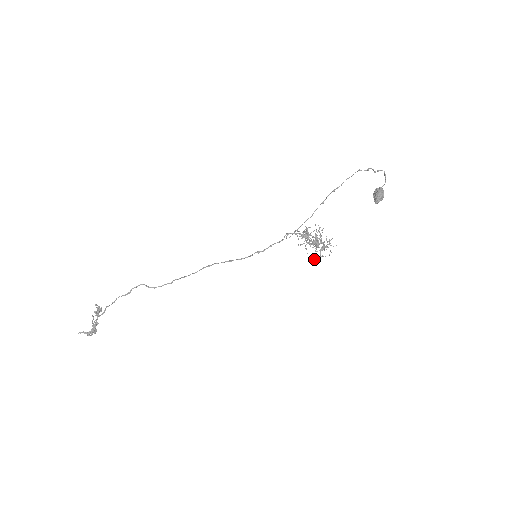
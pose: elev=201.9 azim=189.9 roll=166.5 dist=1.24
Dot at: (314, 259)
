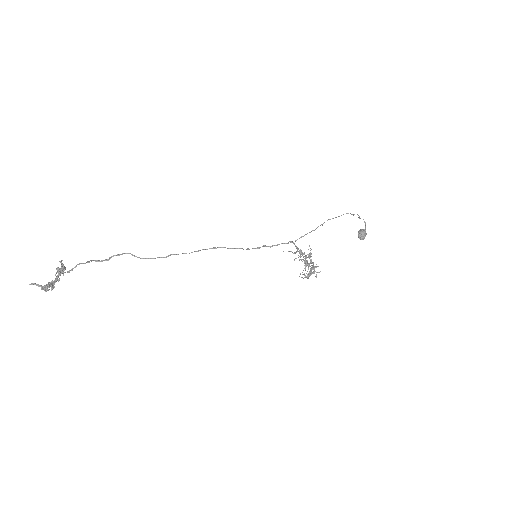
Dot at: occluded
